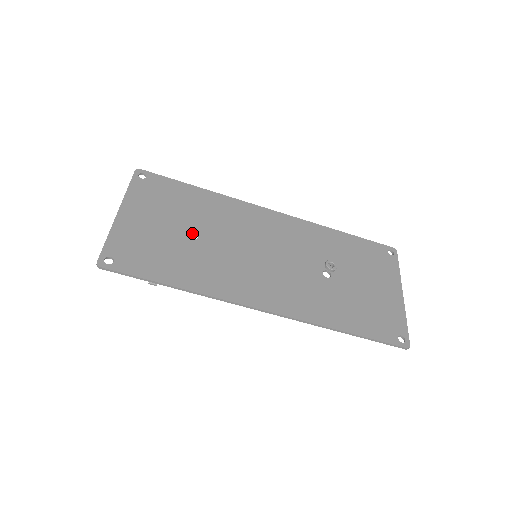
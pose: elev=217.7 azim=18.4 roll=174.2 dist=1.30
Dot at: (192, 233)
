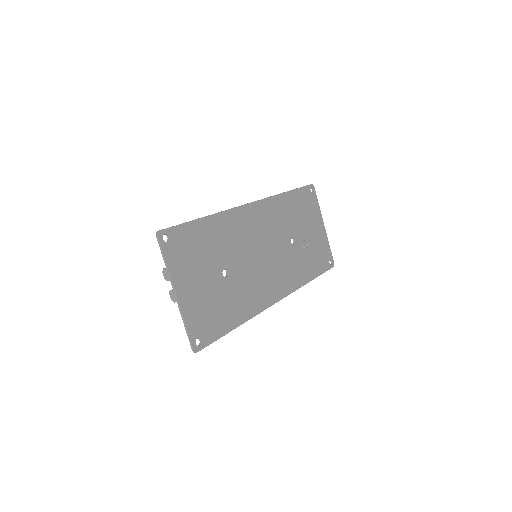
Dot at: (221, 270)
